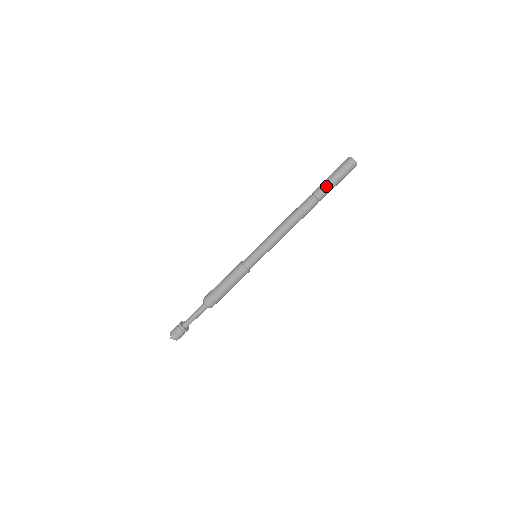
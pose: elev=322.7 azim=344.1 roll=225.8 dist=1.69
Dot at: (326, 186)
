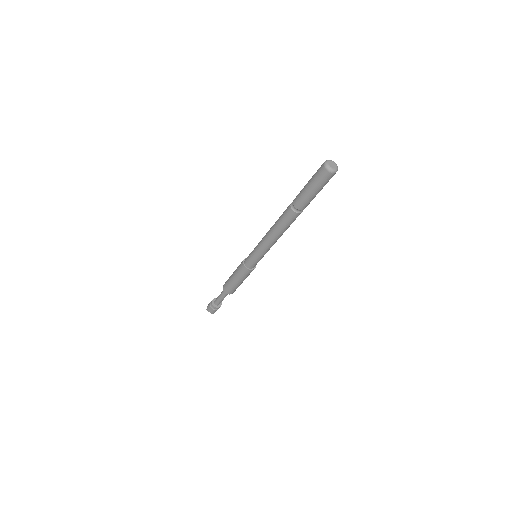
Dot at: (309, 200)
